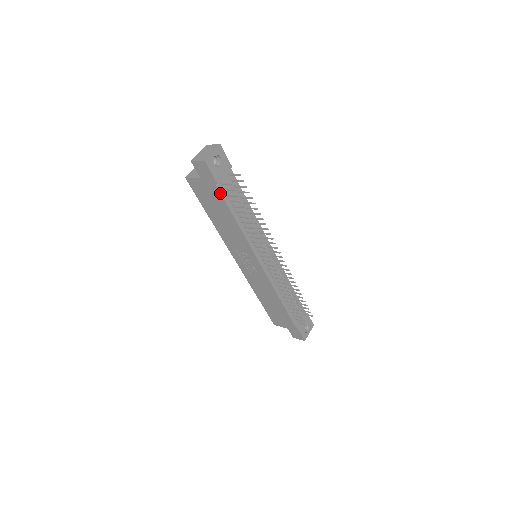
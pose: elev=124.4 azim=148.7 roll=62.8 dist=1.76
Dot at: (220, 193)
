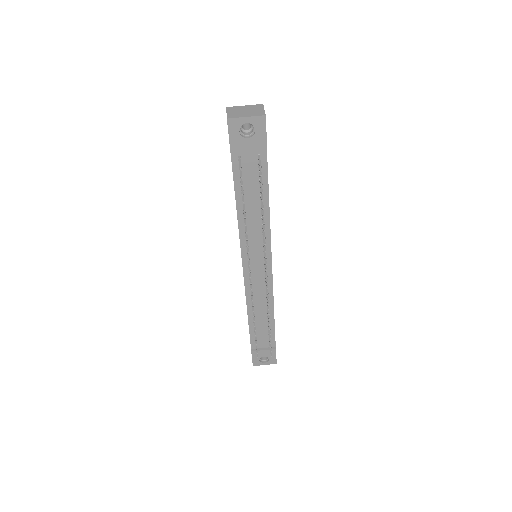
Dot at: (232, 166)
